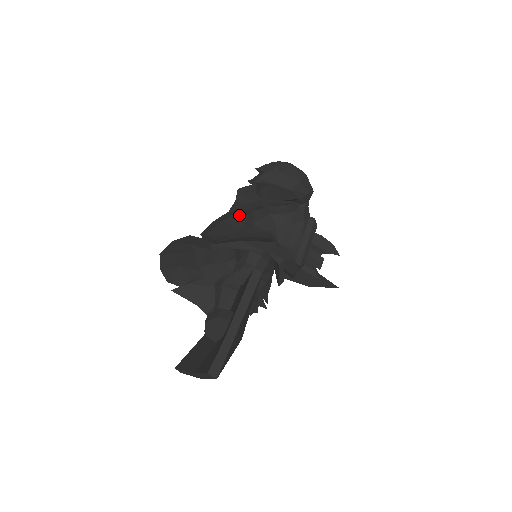
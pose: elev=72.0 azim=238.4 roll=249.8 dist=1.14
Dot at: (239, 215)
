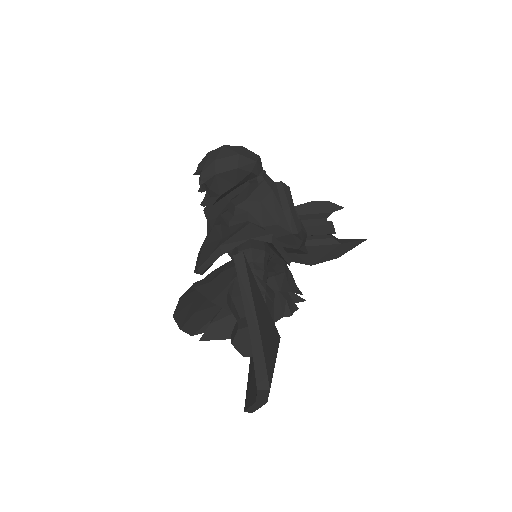
Dot at: (213, 229)
